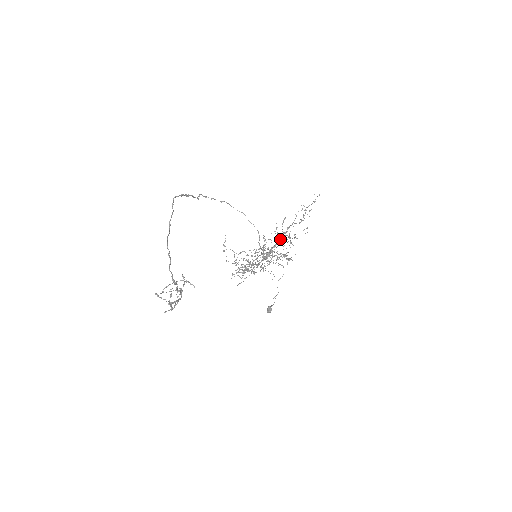
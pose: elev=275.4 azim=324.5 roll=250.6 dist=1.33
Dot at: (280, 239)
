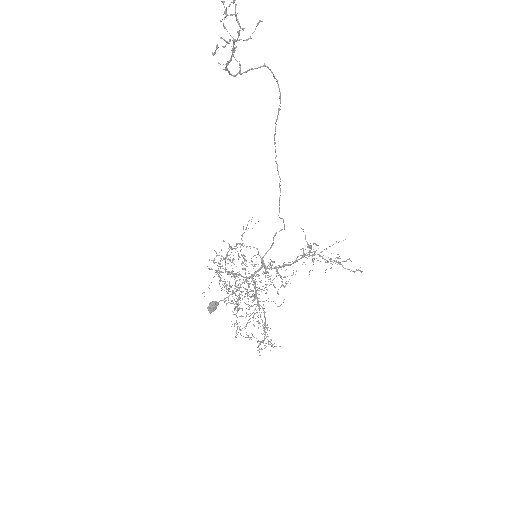
Dot at: occluded
